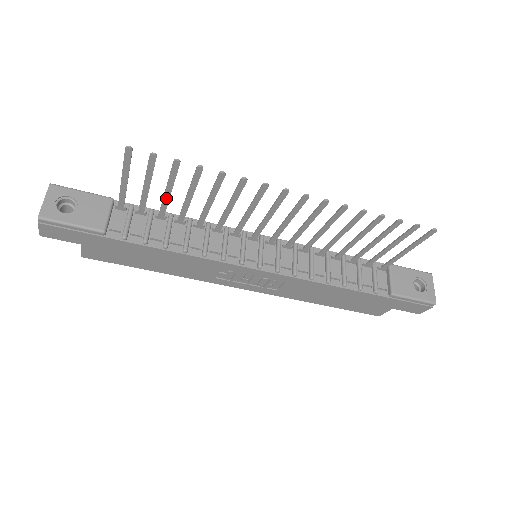
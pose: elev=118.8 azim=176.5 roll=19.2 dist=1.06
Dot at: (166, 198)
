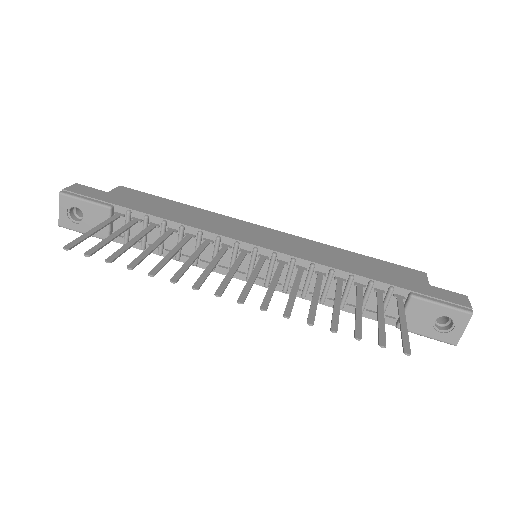
Dot at: (138, 238)
